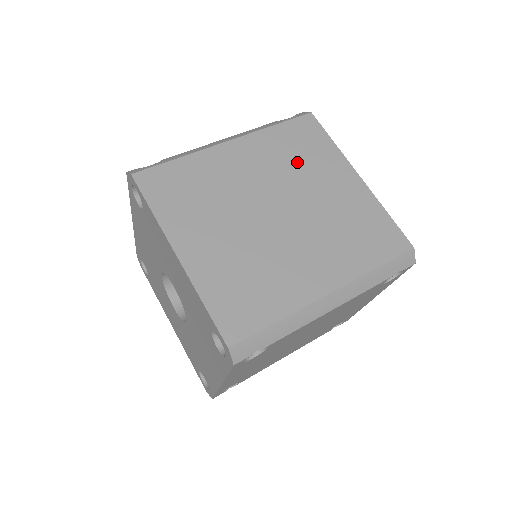
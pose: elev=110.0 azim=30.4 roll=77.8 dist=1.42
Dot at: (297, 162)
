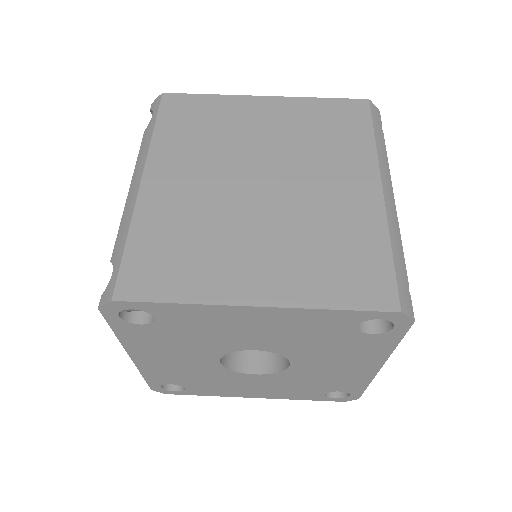
Dot at: (213, 135)
